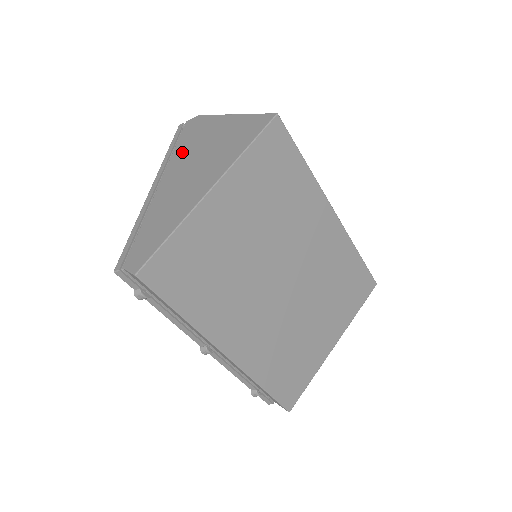
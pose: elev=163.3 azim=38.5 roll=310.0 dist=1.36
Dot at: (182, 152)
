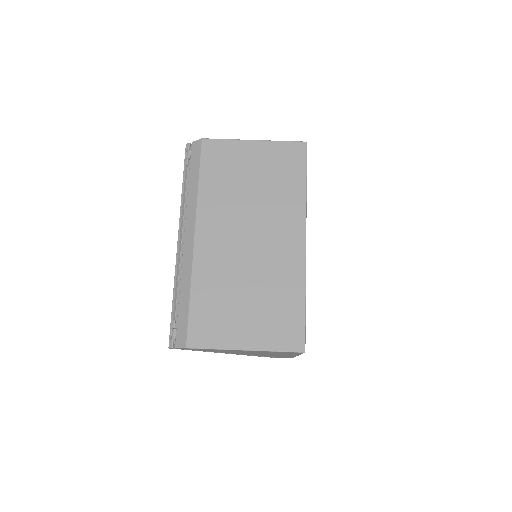
Dot at: occluded
